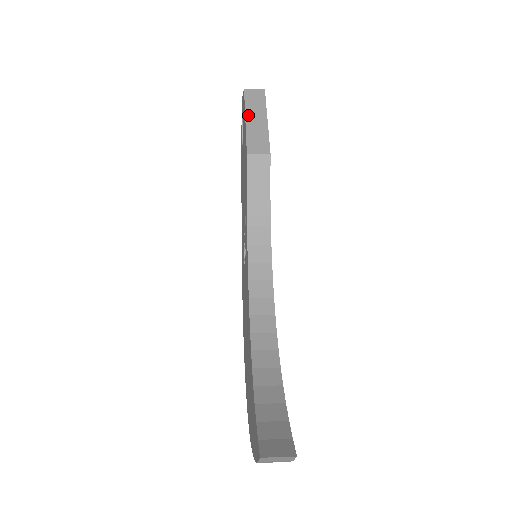
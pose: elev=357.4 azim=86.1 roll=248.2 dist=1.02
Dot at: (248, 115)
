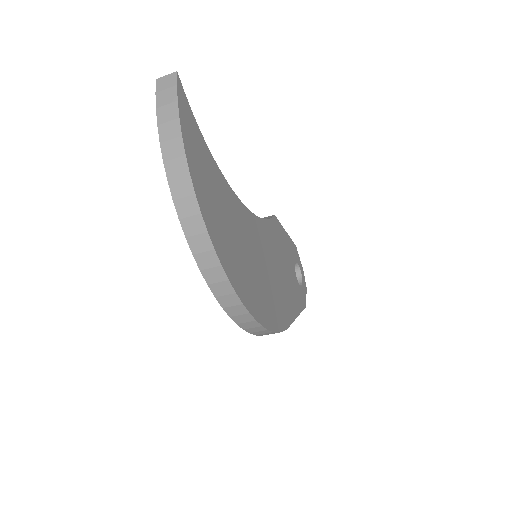
Dot at: occluded
